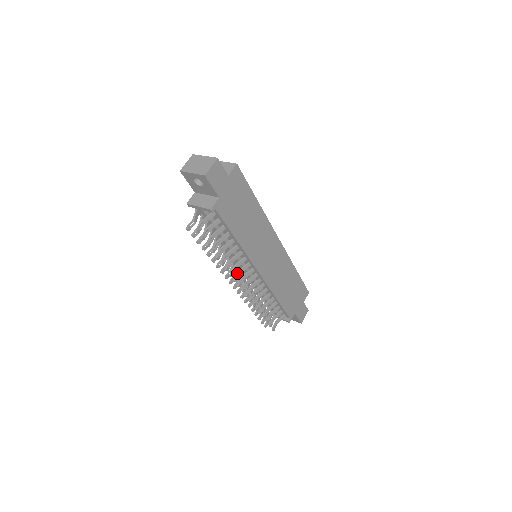
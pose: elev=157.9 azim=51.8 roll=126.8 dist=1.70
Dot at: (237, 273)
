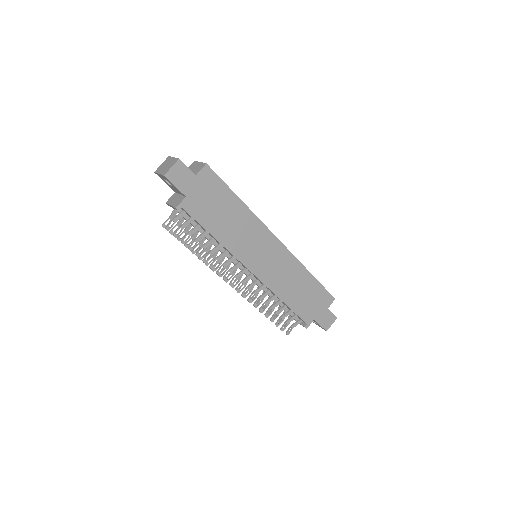
Dot at: (227, 272)
